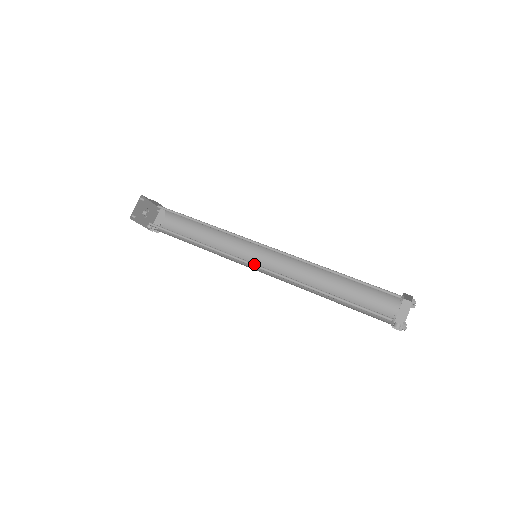
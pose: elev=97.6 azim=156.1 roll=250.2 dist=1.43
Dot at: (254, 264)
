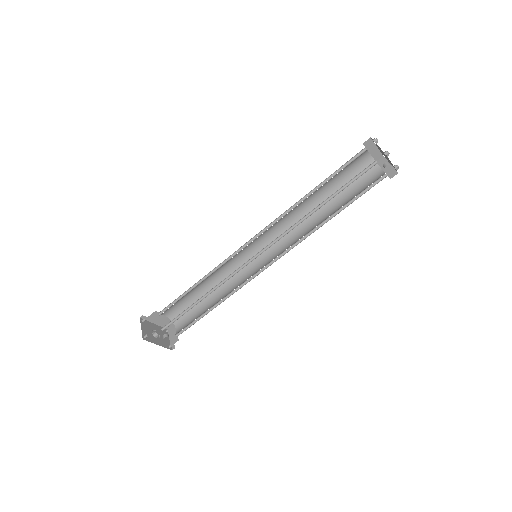
Dot at: (257, 255)
